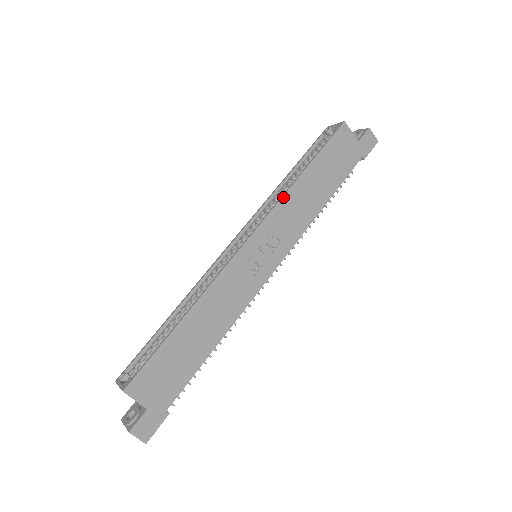
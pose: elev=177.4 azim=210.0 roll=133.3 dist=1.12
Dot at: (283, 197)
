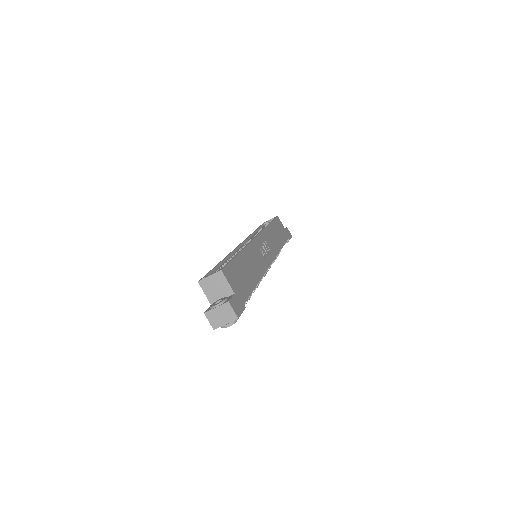
Dot at: (265, 228)
